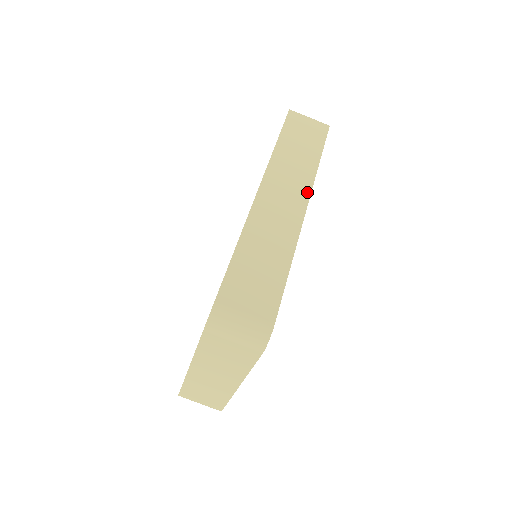
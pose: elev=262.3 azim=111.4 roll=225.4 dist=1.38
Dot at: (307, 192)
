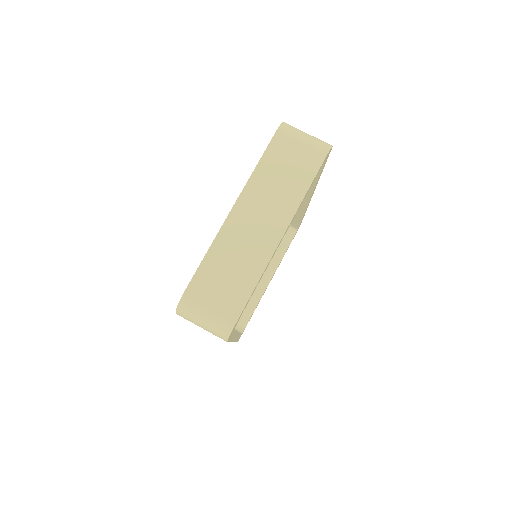
Dot at: occluded
